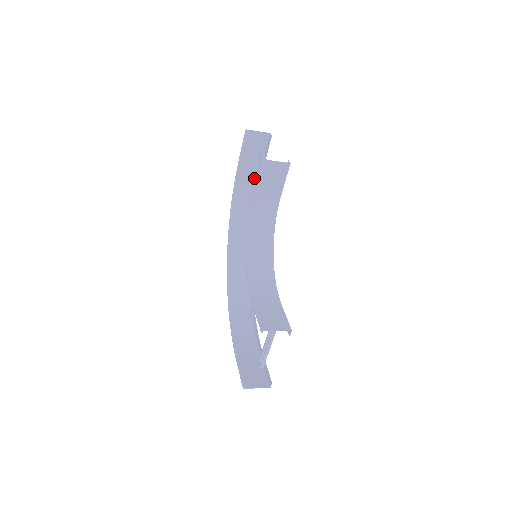
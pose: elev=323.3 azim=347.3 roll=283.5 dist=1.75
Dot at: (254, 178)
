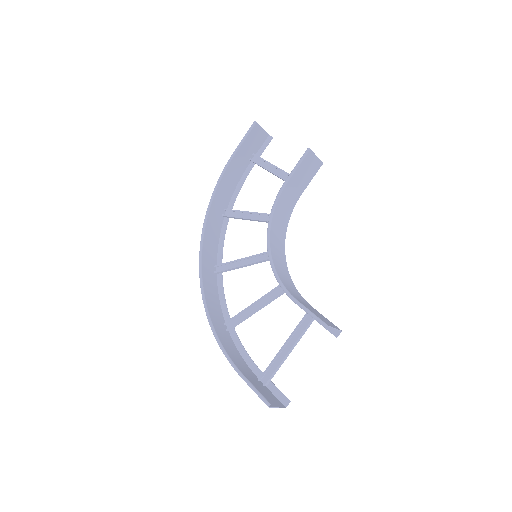
Dot at: (237, 176)
